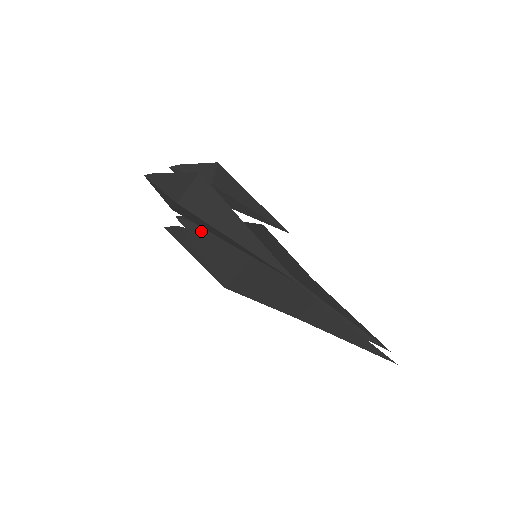
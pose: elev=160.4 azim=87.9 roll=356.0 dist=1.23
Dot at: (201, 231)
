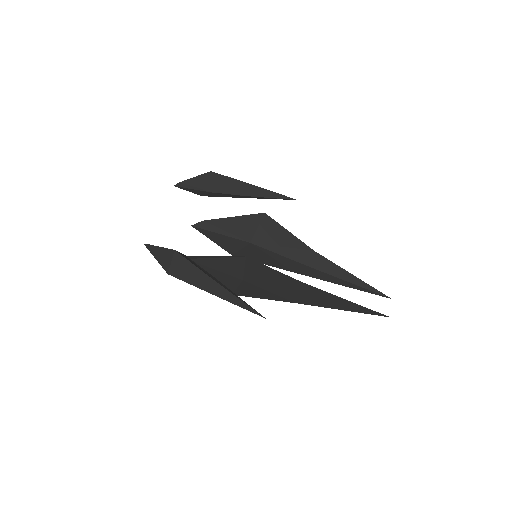
Dot at: (213, 235)
